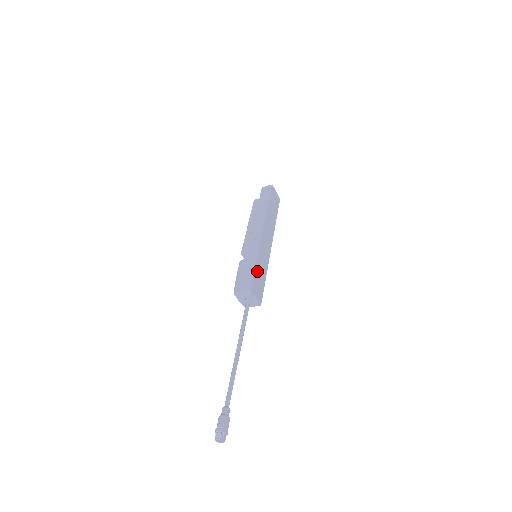
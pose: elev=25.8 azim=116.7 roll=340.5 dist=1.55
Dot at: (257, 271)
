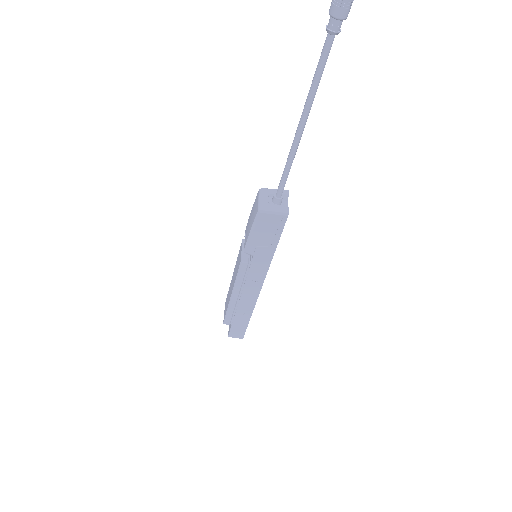
Dot at: occluded
